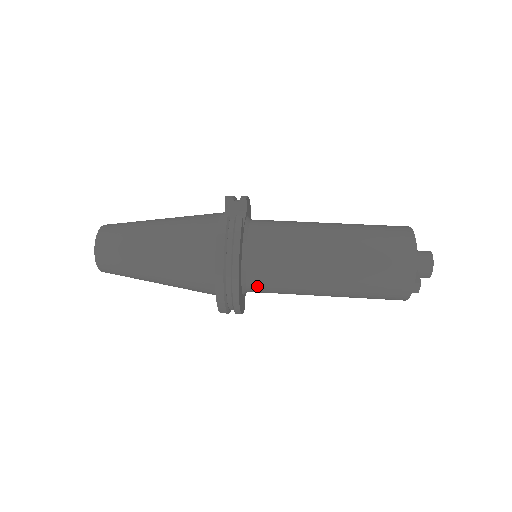
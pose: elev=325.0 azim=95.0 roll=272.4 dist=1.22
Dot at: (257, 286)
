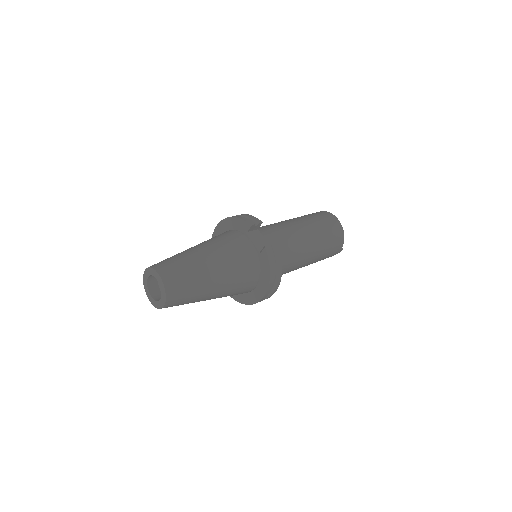
Dot at: occluded
